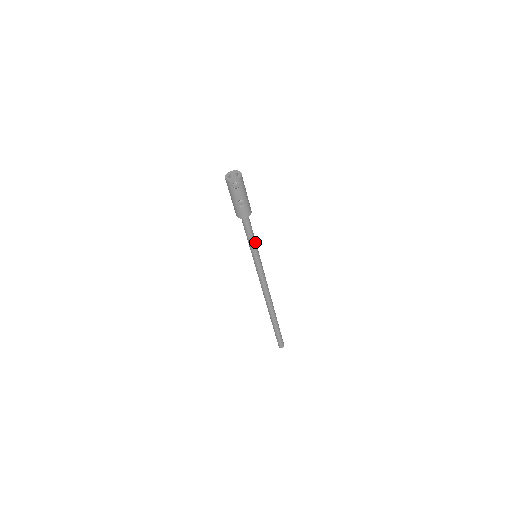
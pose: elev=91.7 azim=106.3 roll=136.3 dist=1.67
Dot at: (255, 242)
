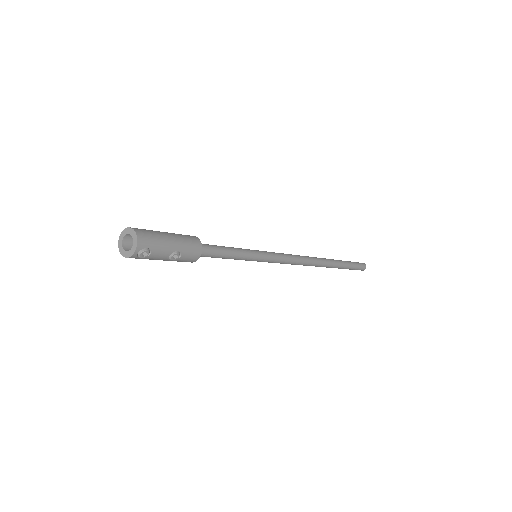
Dot at: (240, 252)
